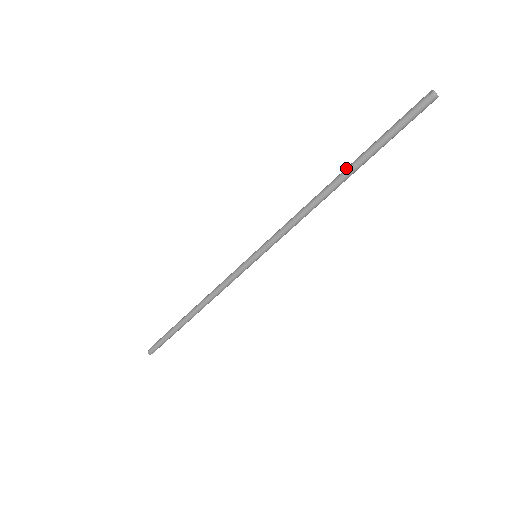
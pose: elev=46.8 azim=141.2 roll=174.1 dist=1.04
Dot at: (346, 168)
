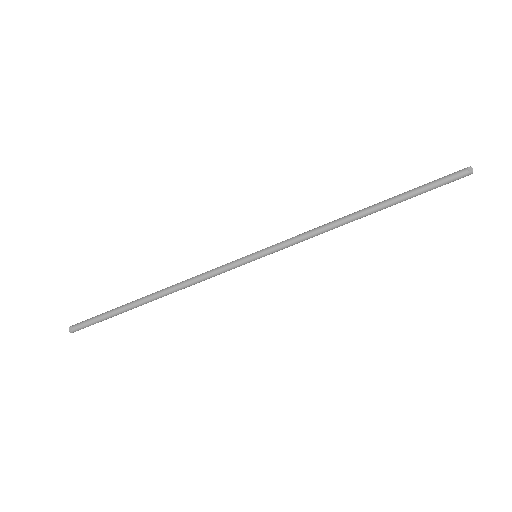
Dot at: (380, 204)
